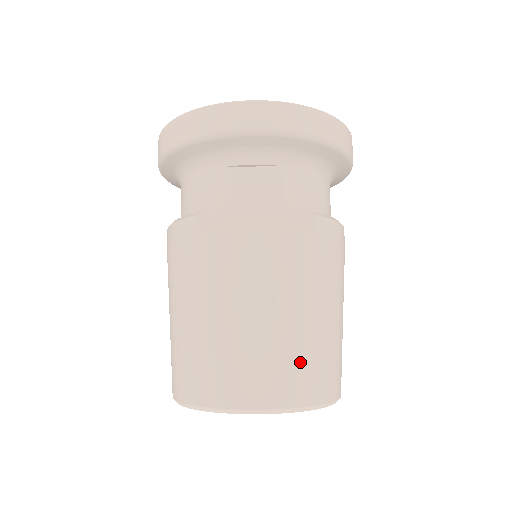
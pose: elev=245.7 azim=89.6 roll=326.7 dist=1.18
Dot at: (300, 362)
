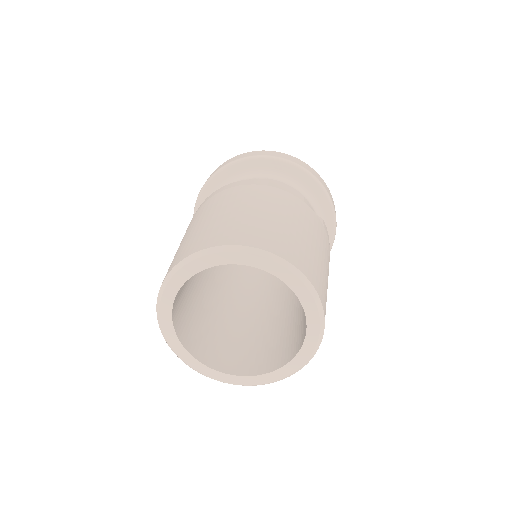
Dot at: (311, 260)
